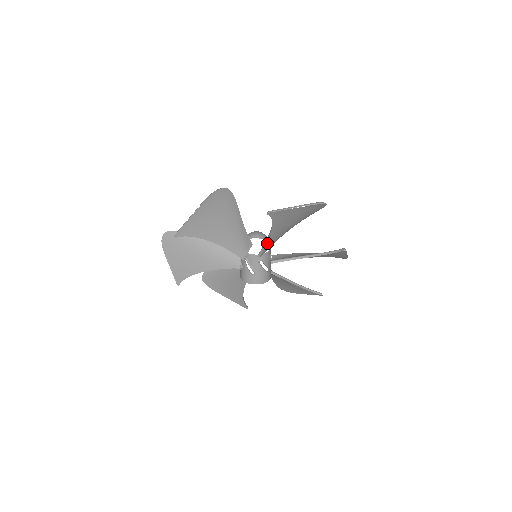
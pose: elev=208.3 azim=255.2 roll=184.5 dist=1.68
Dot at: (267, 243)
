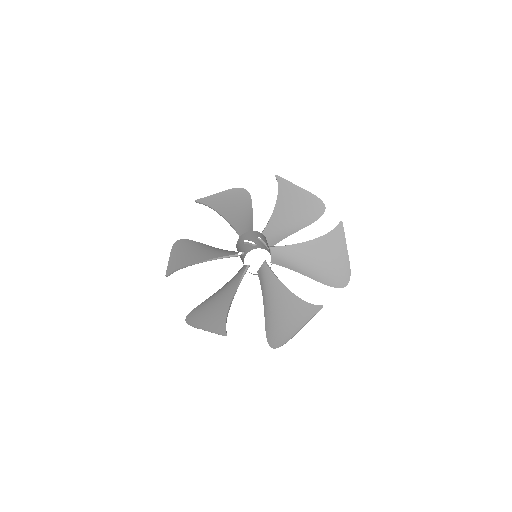
Dot at: (270, 221)
